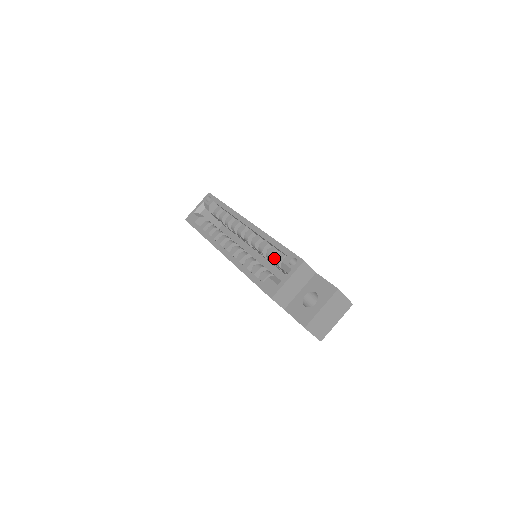
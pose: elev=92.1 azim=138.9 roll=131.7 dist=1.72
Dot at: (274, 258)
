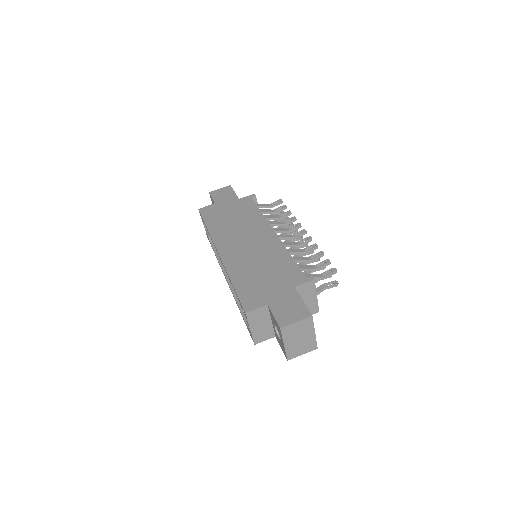
Dot at: occluded
